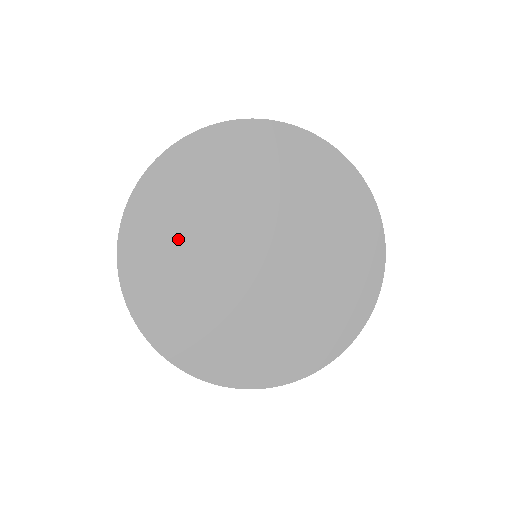
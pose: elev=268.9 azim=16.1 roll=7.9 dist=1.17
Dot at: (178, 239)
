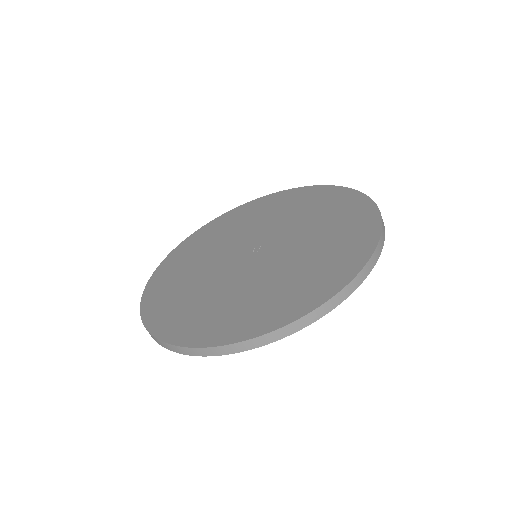
Dot at: occluded
